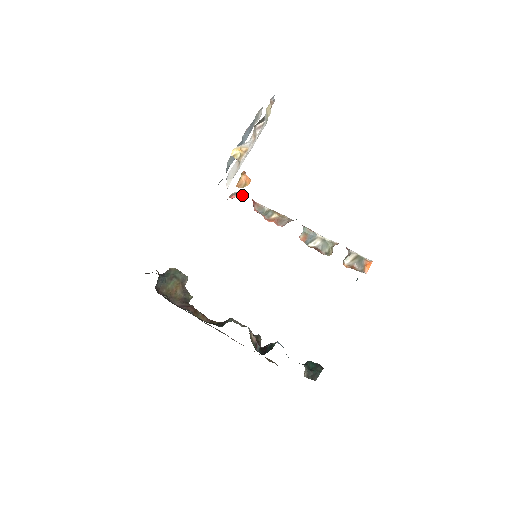
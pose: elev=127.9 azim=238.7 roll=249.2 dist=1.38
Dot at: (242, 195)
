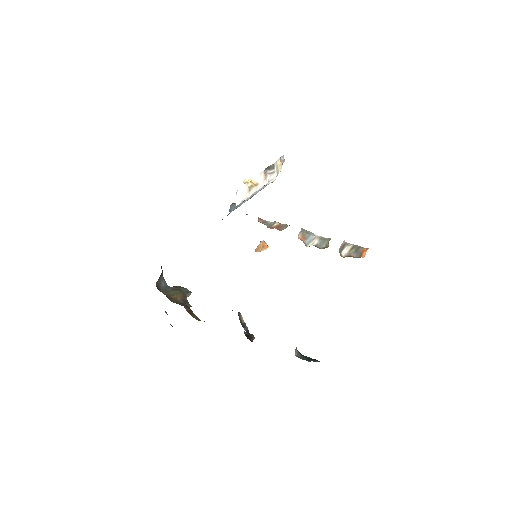
Dot at: occluded
